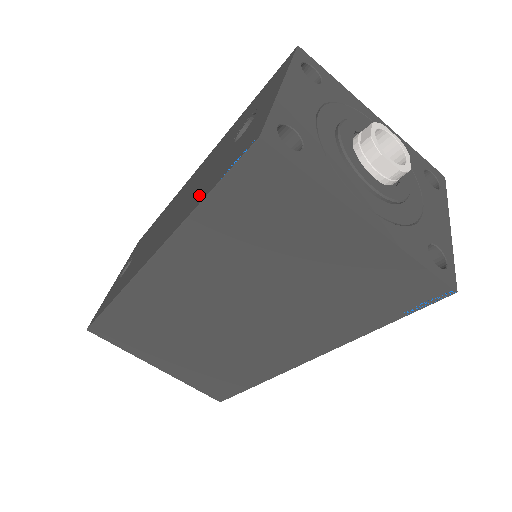
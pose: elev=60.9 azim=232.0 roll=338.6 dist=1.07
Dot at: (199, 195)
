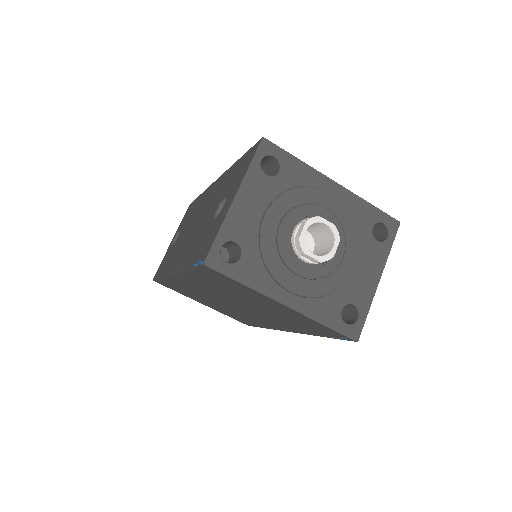
Dot at: (192, 252)
